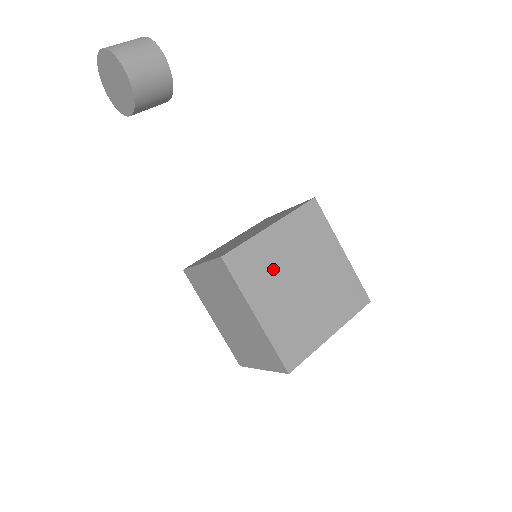
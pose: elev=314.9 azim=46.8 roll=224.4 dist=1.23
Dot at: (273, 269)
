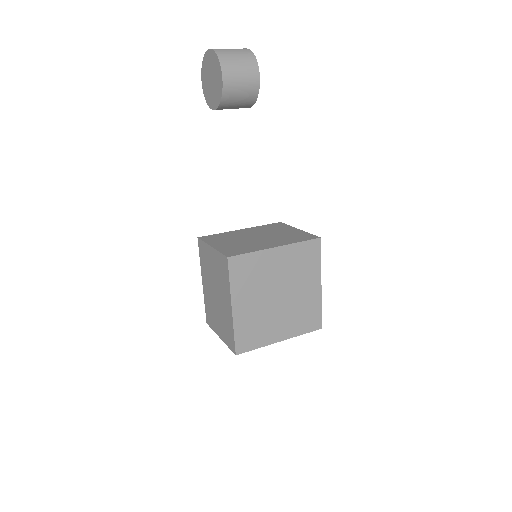
Dot at: (261, 279)
